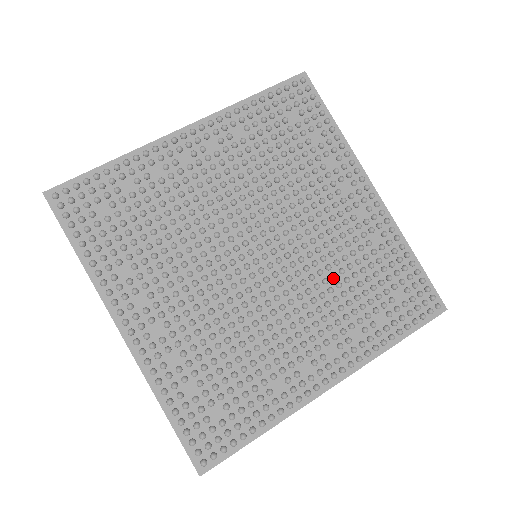
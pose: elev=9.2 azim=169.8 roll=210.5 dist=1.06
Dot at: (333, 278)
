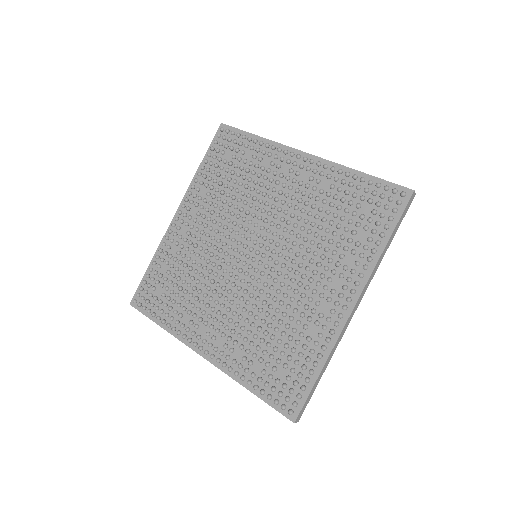
Dot at: (309, 233)
